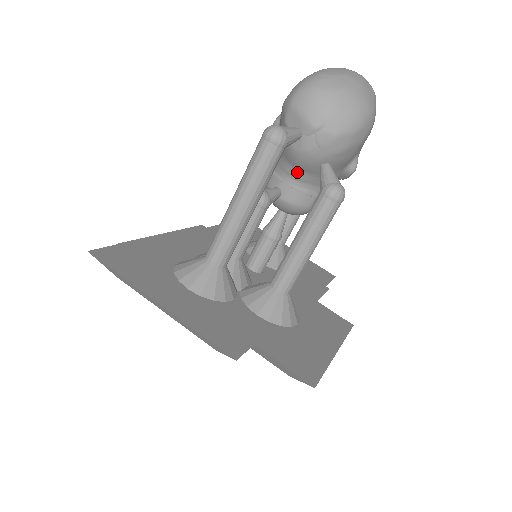
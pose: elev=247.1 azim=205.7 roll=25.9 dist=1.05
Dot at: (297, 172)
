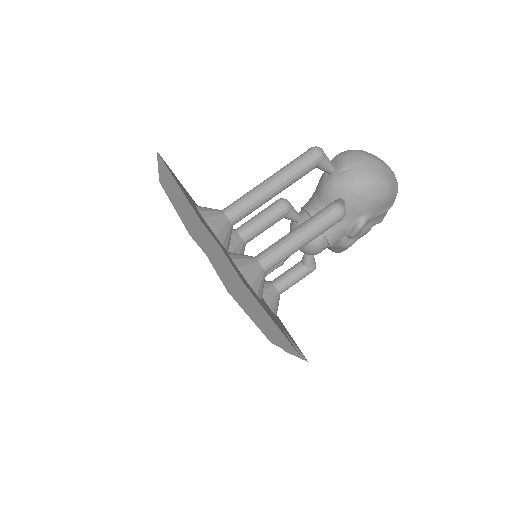
Dot at: (319, 203)
